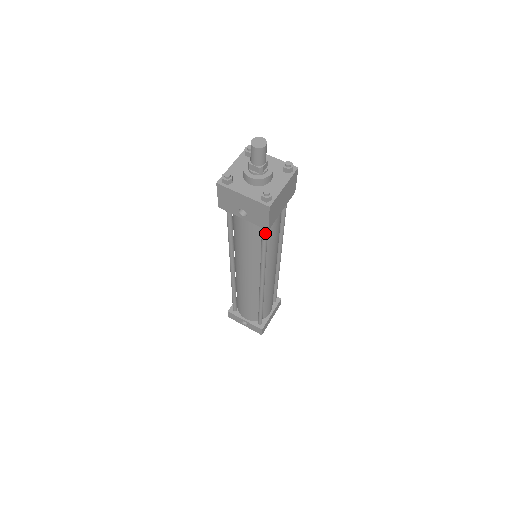
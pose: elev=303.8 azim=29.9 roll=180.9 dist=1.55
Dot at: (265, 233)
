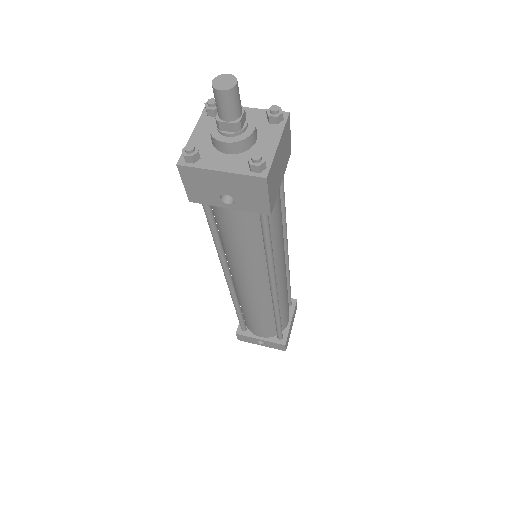
Dot at: (266, 221)
